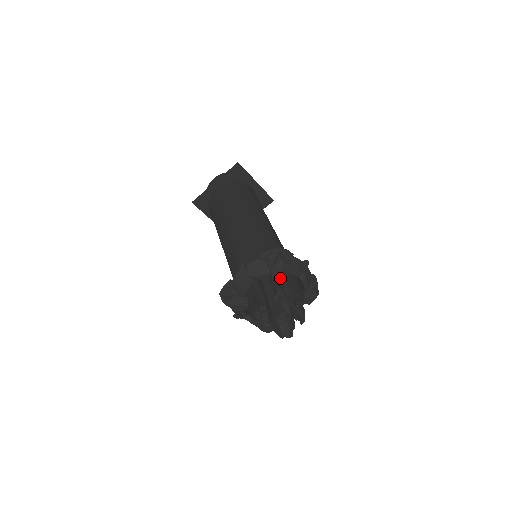
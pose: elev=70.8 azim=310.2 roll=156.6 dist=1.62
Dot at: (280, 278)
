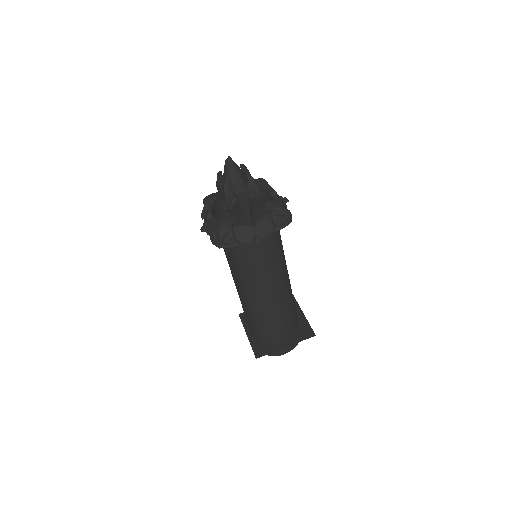
Dot at: occluded
